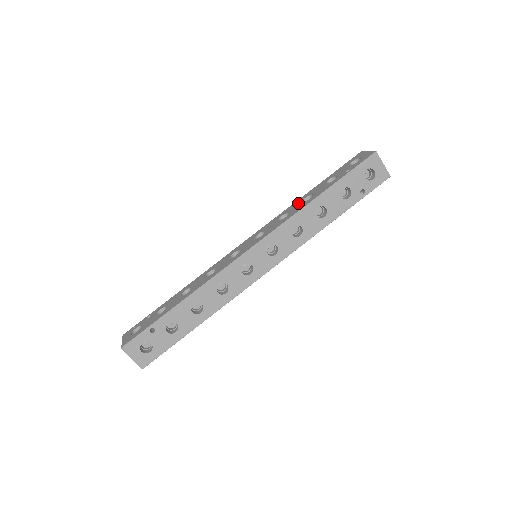
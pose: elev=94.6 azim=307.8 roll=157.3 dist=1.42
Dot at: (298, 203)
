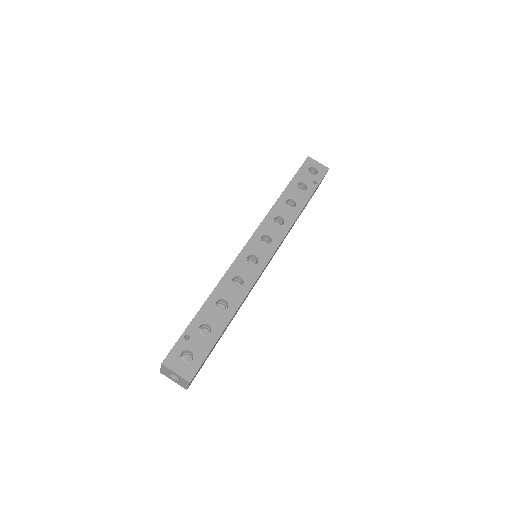
Dot at: occluded
